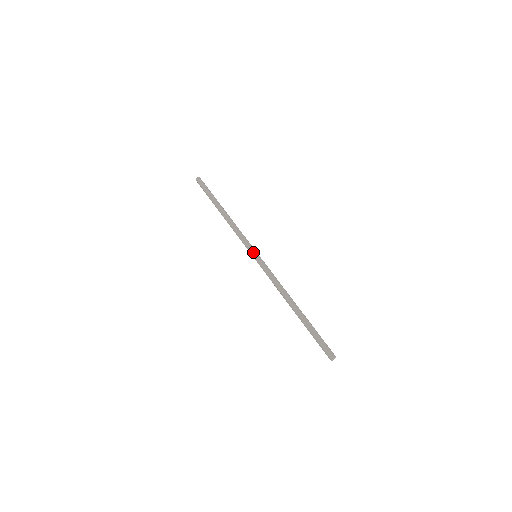
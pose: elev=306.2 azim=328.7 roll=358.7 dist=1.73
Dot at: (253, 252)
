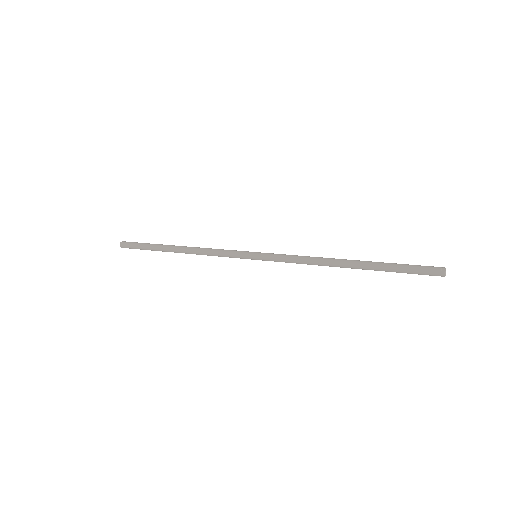
Dot at: occluded
